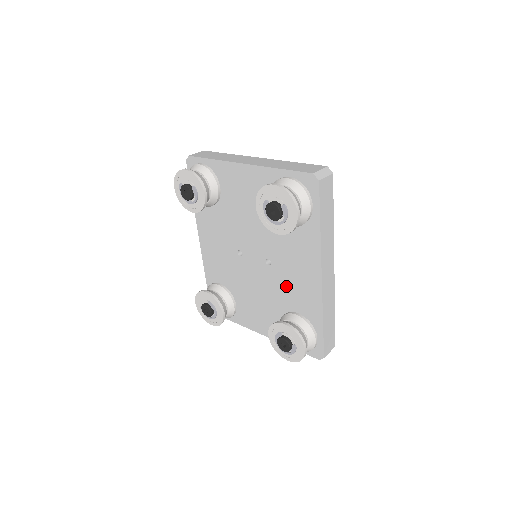
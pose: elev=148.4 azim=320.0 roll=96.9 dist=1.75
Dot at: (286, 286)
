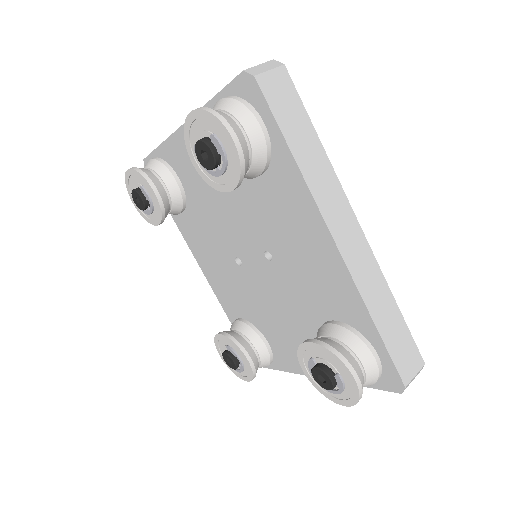
Dot at: (303, 283)
